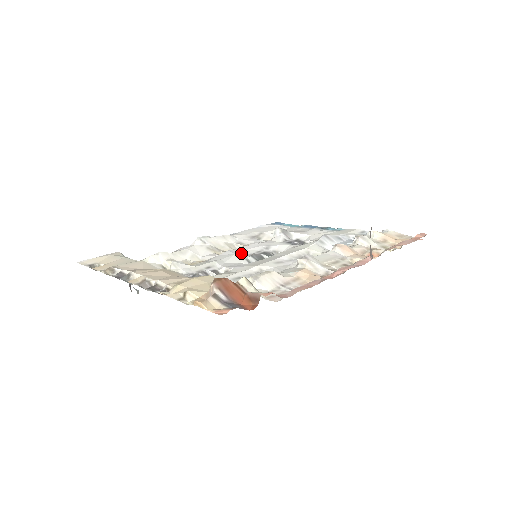
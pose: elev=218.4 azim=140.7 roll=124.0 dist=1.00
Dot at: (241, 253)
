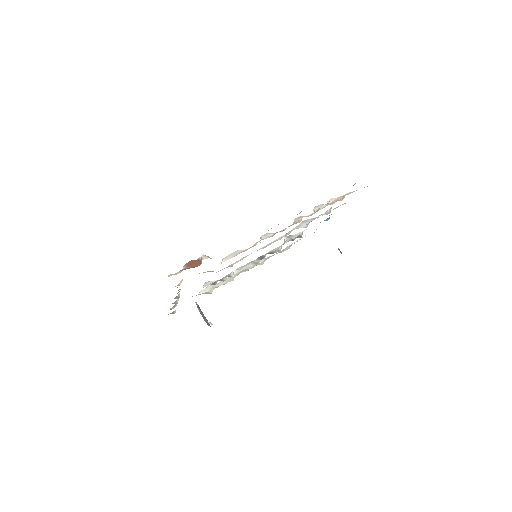
Dot at: (252, 261)
